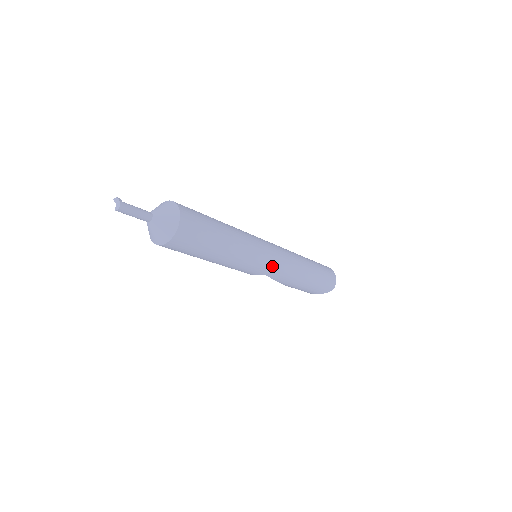
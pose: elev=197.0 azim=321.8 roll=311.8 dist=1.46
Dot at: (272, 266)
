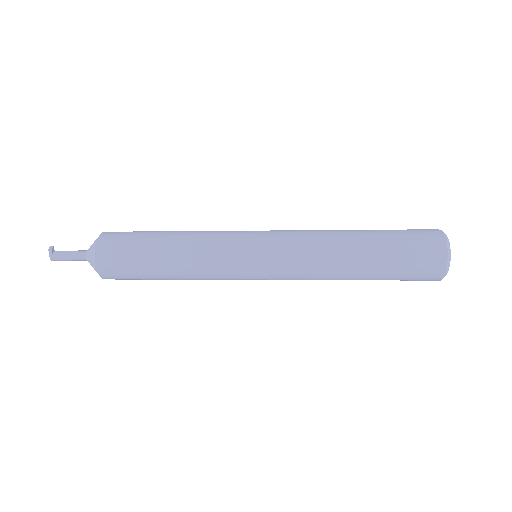
Dot at: (267, 279)
